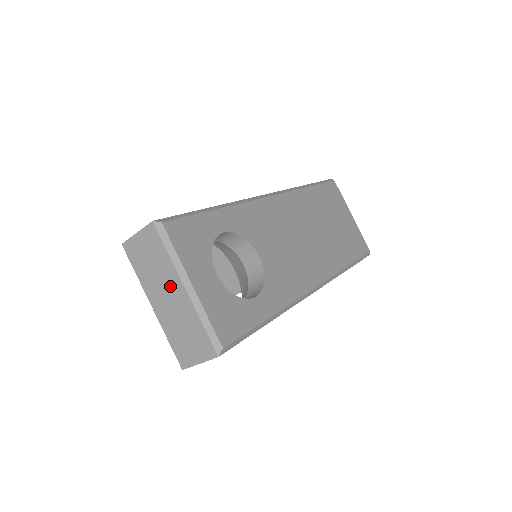
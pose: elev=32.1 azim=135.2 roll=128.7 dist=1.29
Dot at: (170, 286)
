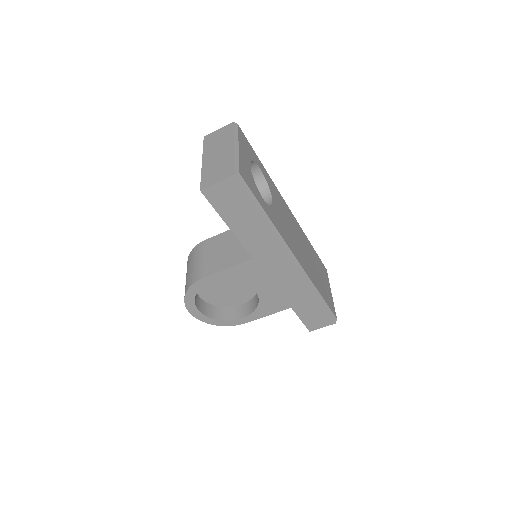
Dot at: (224, 148)
